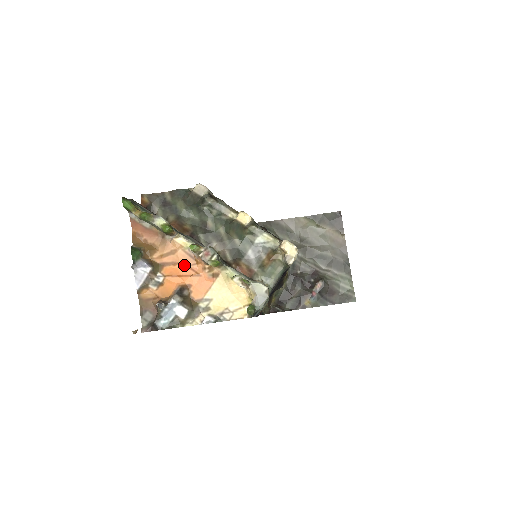
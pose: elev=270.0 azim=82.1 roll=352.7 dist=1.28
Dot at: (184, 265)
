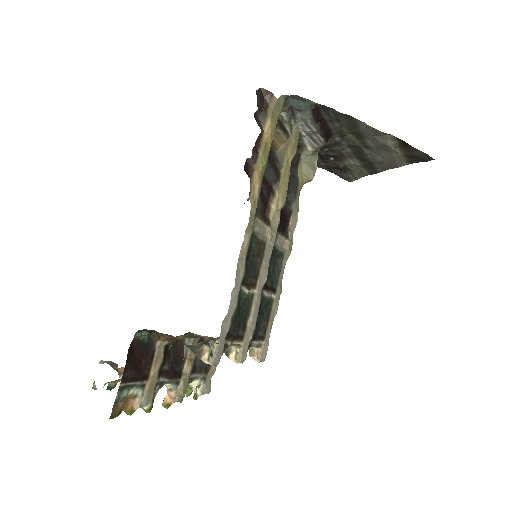
Dot at: occluded
